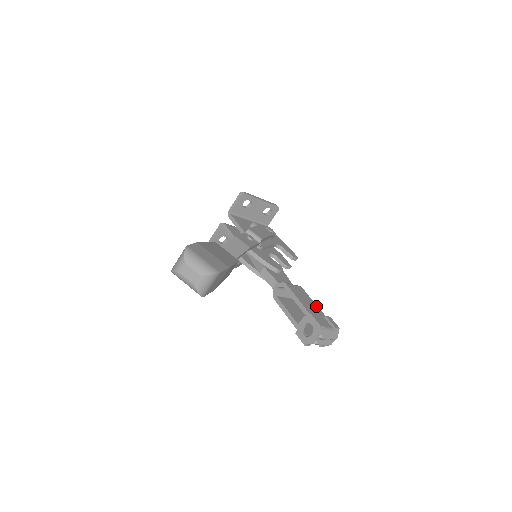
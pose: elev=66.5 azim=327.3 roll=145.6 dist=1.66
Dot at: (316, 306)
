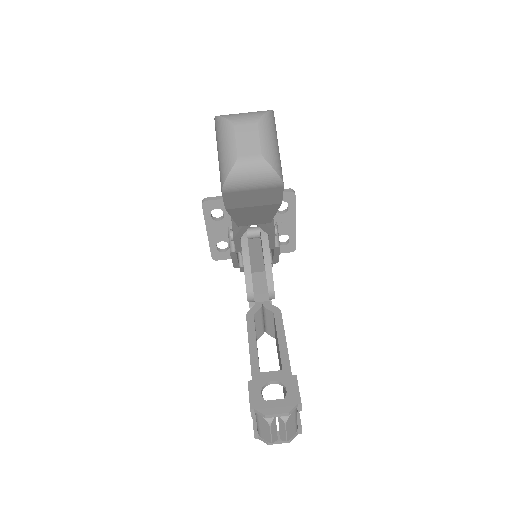
Dot at: occluded
